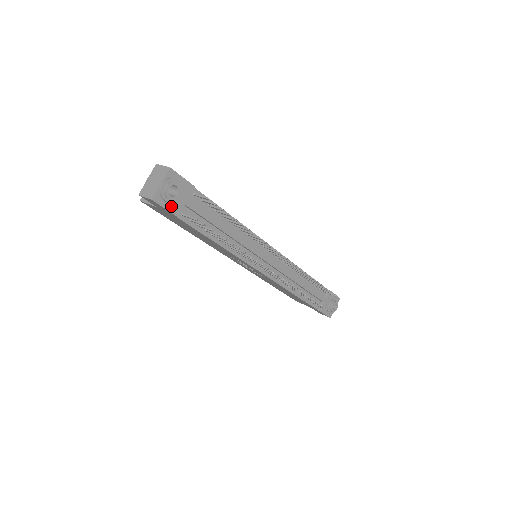
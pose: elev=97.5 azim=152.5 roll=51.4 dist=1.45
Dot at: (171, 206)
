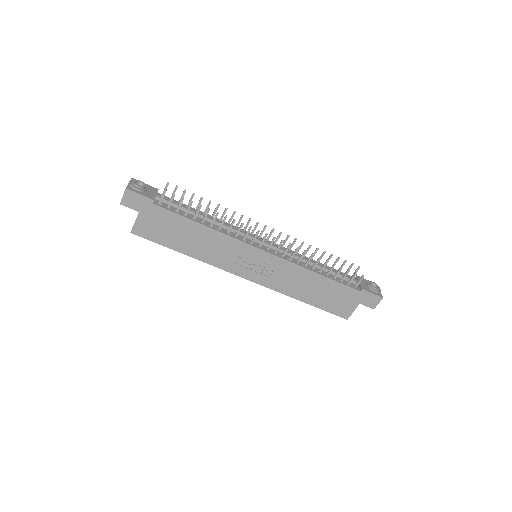
Dot at: (144, 194)
